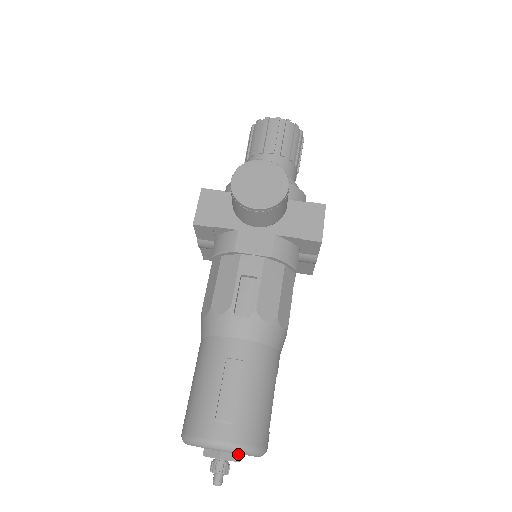
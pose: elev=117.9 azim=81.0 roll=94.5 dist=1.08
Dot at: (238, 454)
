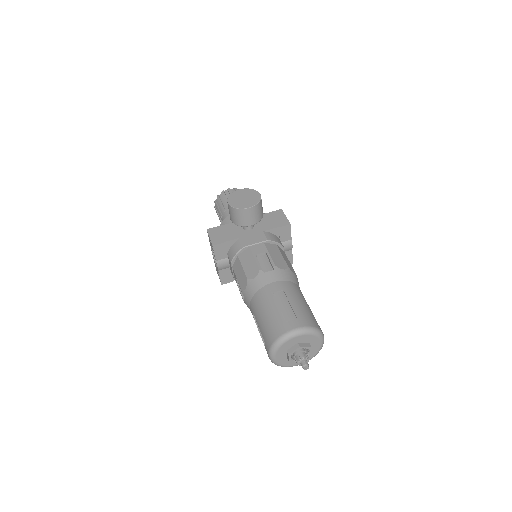
Dot at: (309, 343)
